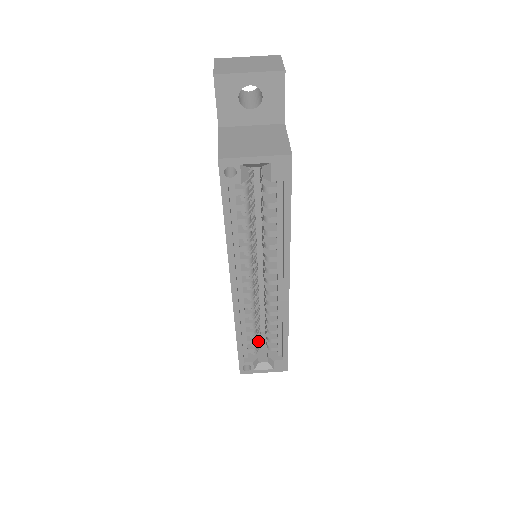
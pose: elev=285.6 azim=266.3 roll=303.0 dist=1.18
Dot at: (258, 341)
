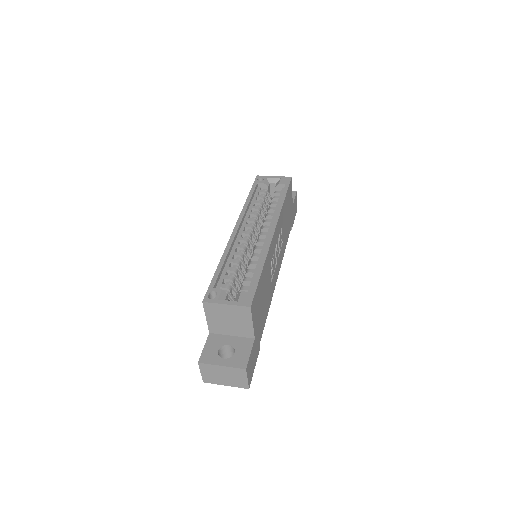
Dot at: occluded
